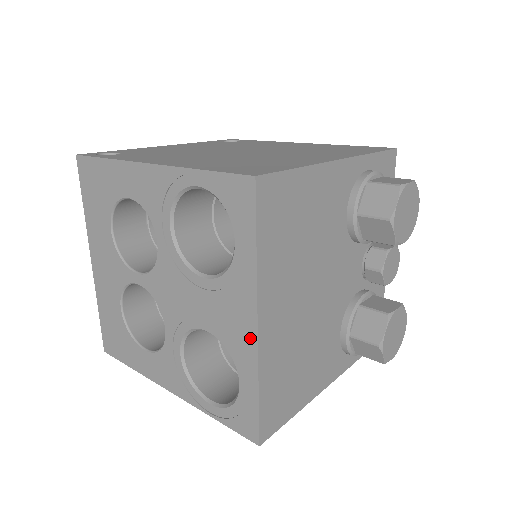
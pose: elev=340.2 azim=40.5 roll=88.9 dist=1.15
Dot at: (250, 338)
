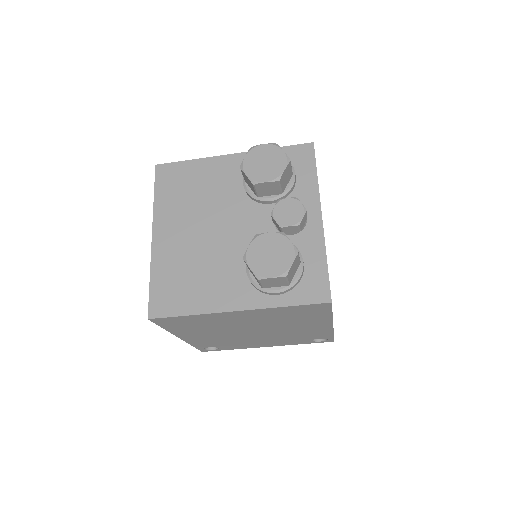
Dot at: occluded
